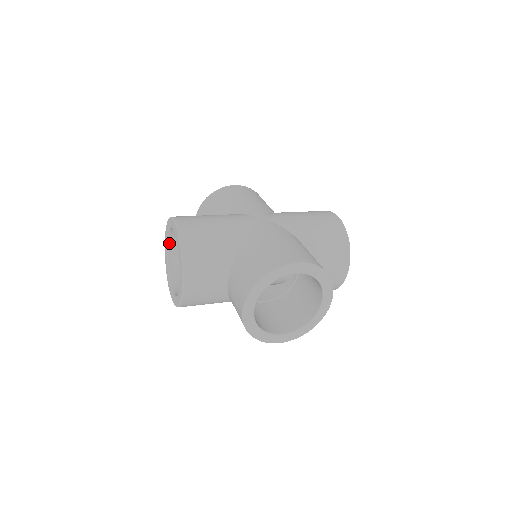
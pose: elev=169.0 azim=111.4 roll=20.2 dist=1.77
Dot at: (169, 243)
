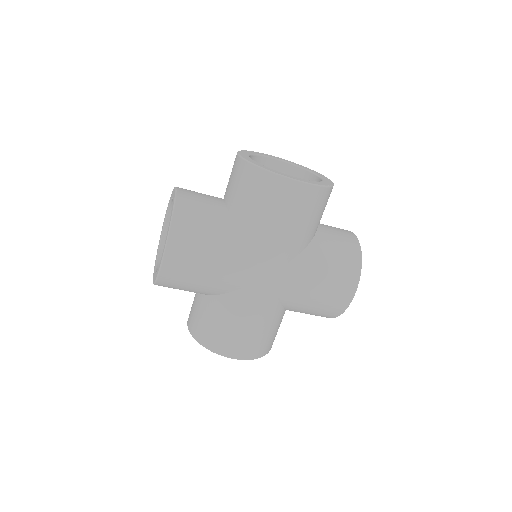
Dot at: occluded
